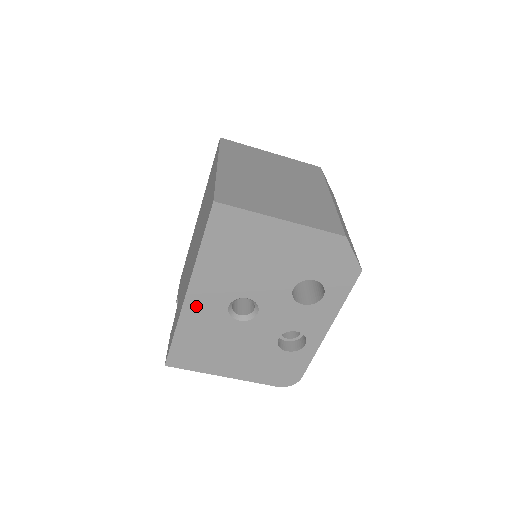
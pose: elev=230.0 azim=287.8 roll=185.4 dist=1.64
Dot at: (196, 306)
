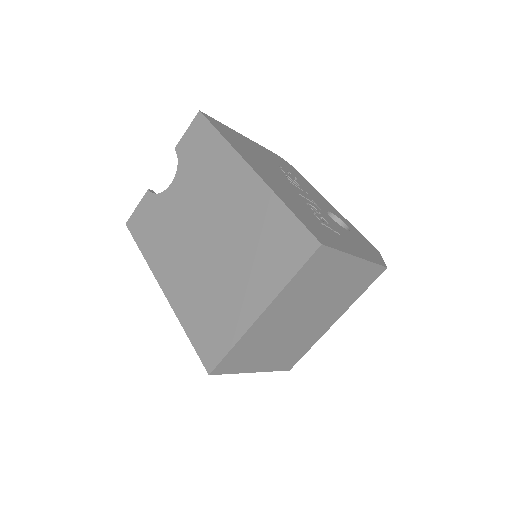
Dot at: occluded
